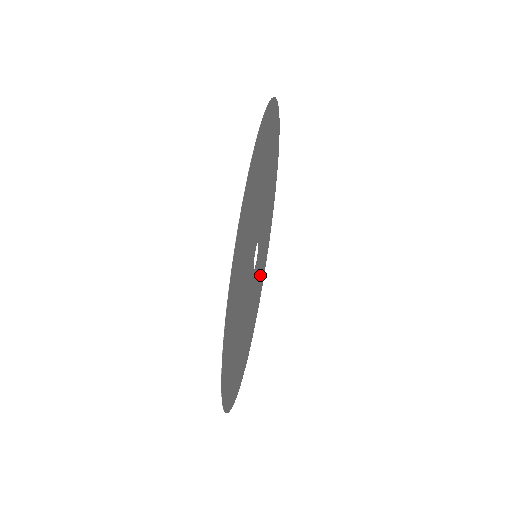
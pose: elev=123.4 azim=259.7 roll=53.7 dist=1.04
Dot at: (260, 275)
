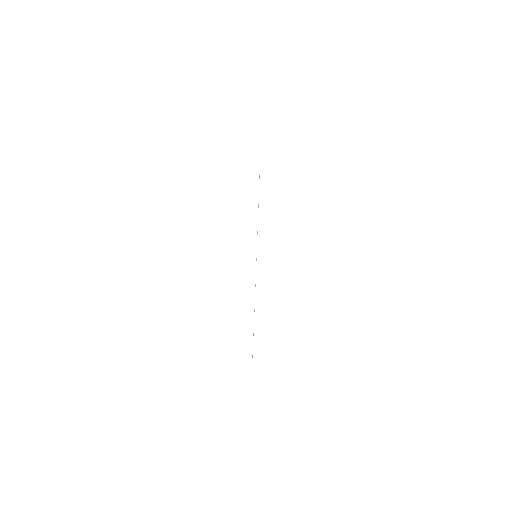
Dot at: occluded
